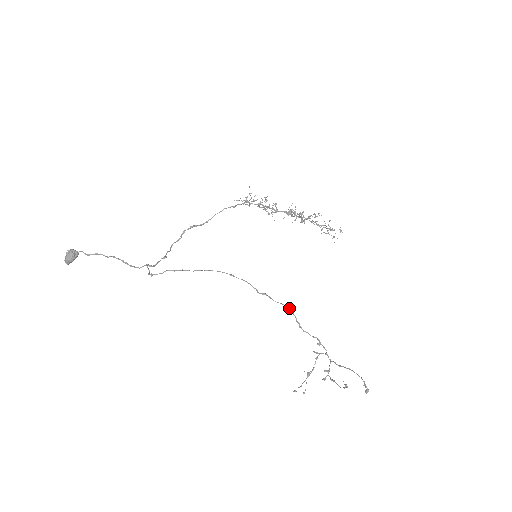
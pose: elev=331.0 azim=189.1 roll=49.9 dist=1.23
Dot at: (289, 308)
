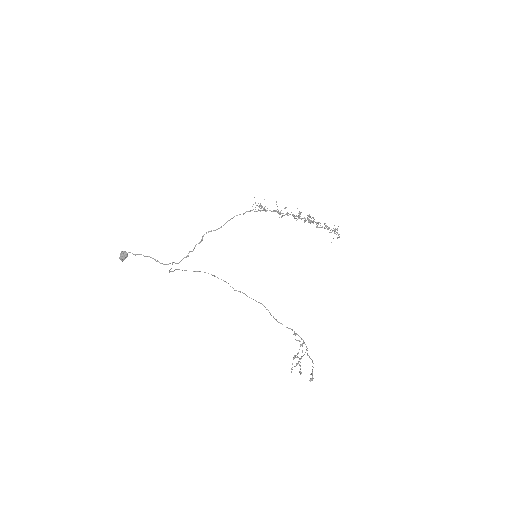
Dot at: occluded
